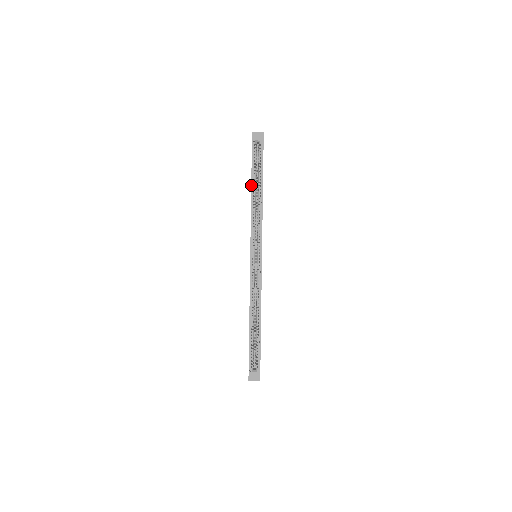
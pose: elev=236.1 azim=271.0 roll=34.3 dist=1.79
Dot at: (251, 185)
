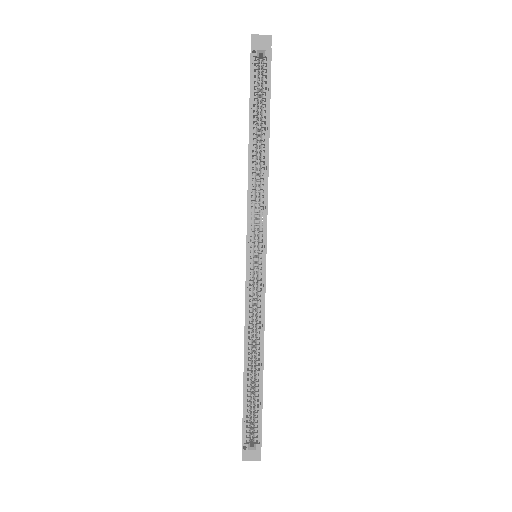
Dot at: occluded
